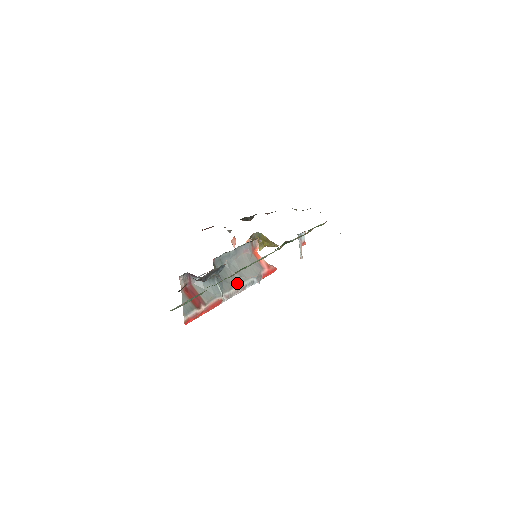
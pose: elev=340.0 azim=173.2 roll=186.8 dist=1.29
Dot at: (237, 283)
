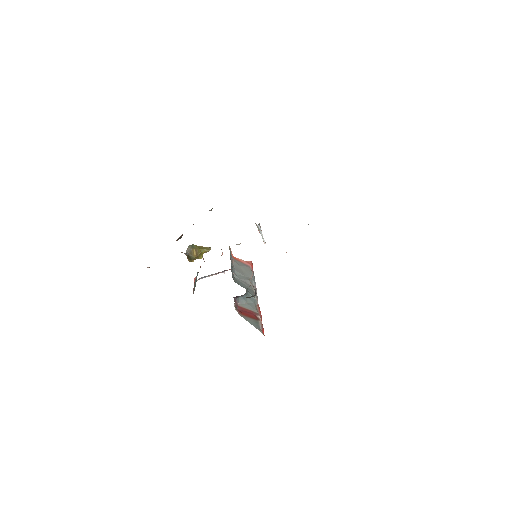
Dot at: (252, 286)
